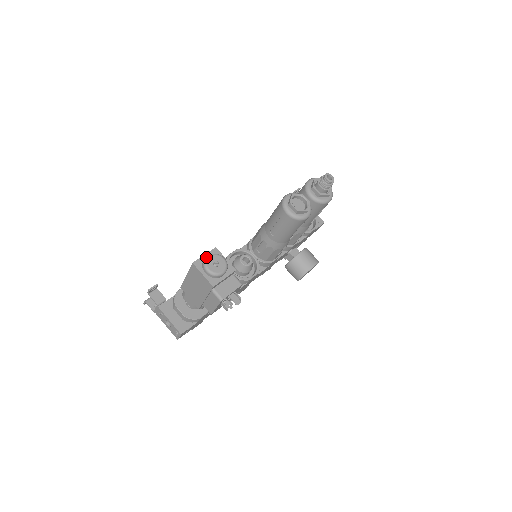
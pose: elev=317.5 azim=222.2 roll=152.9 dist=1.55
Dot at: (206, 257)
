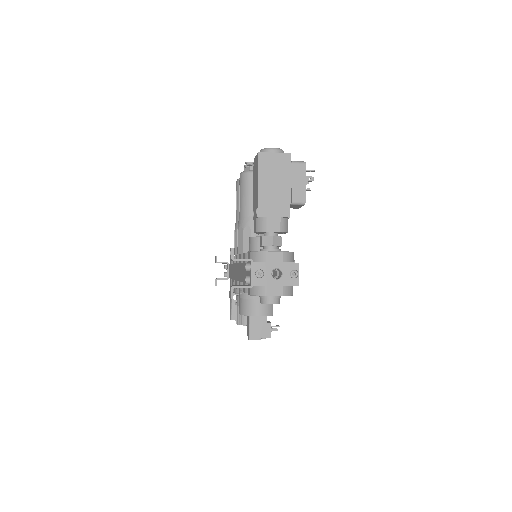
Dot at: (261, 150)
